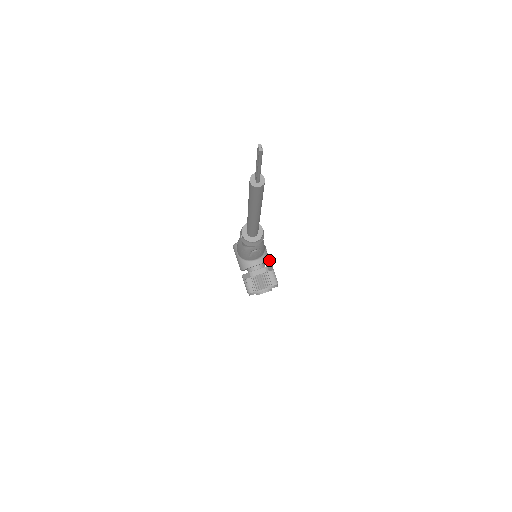
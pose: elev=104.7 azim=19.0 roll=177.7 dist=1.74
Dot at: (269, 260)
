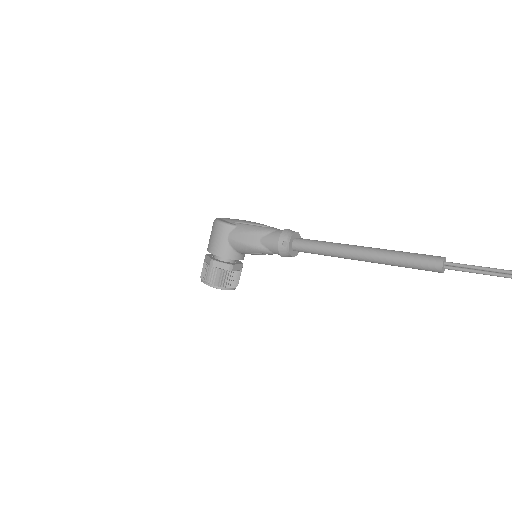
Dot at: occluded
